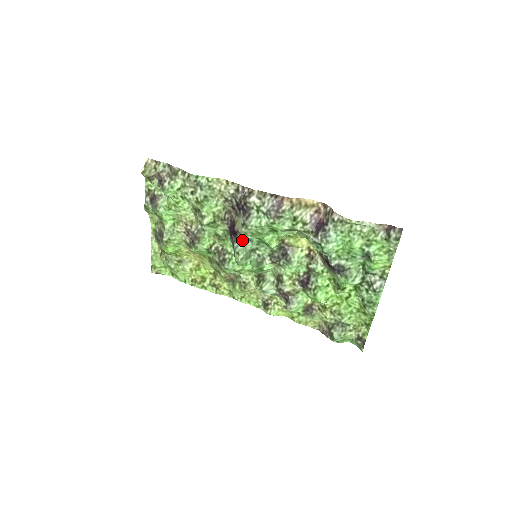
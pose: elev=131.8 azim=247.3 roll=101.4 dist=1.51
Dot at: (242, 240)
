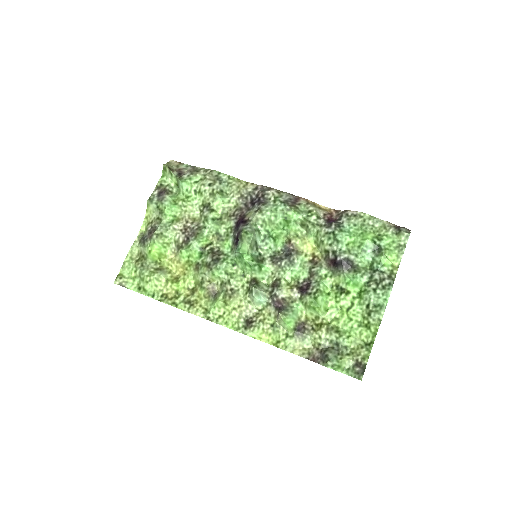
Dot at: (251, 226)
